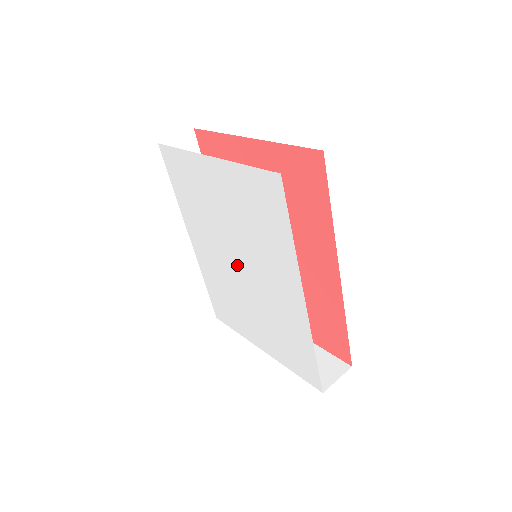
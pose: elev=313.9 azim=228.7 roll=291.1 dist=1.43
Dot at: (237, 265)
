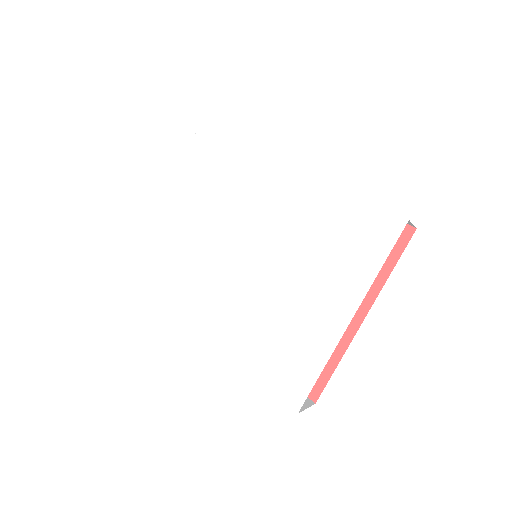
Dot at: (243, 256)
